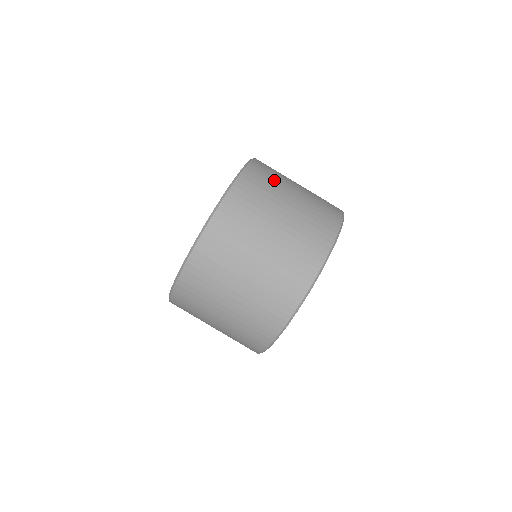
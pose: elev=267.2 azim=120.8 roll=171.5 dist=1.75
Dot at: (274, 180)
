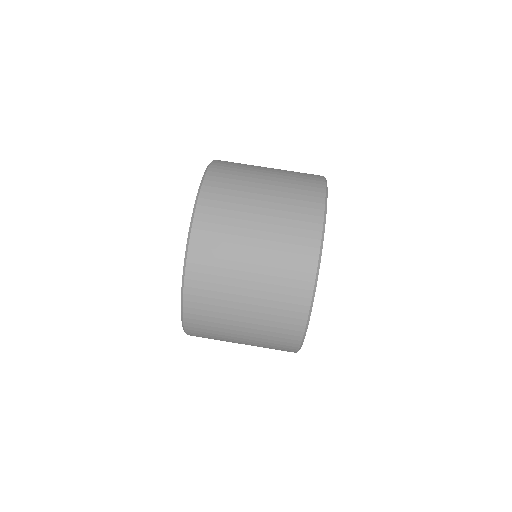
Dot at: (239, 179)
